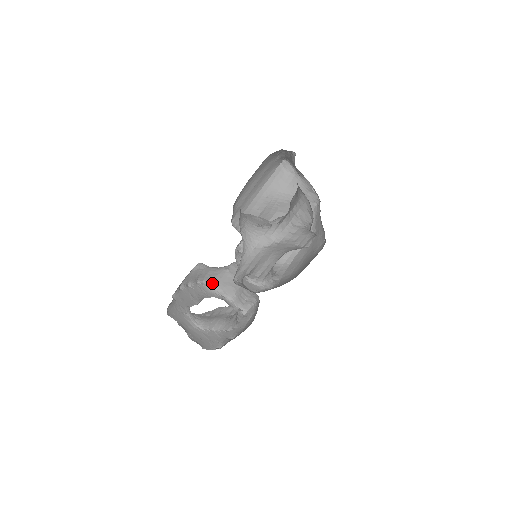
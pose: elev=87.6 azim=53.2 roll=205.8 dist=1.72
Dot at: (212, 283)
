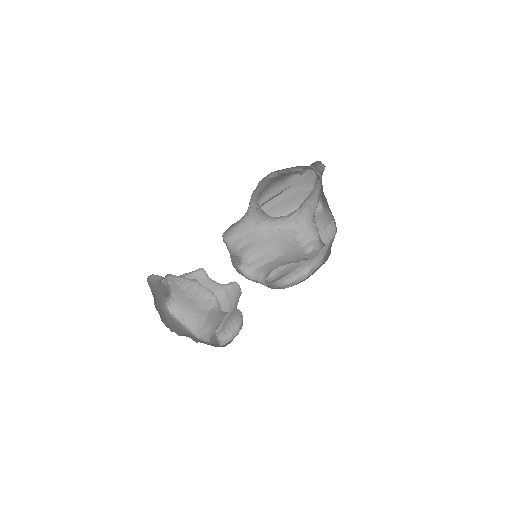
Dot at: occluded
